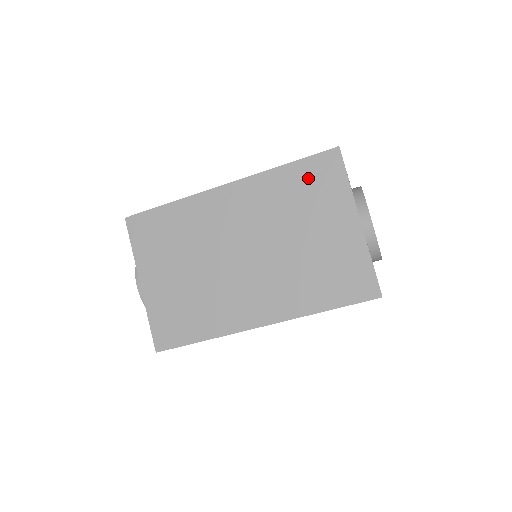
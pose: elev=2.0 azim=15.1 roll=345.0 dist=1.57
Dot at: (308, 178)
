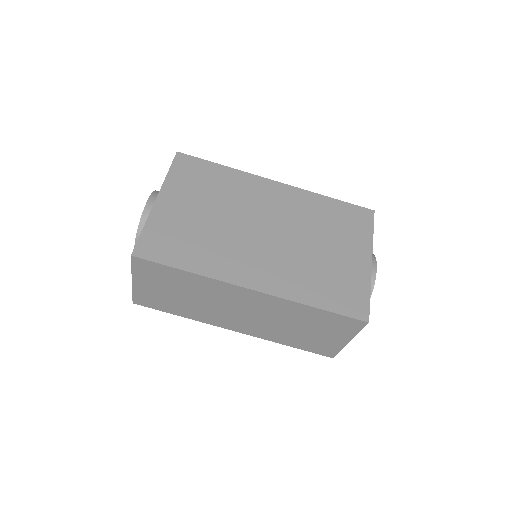
Dot at: (344, 215)
